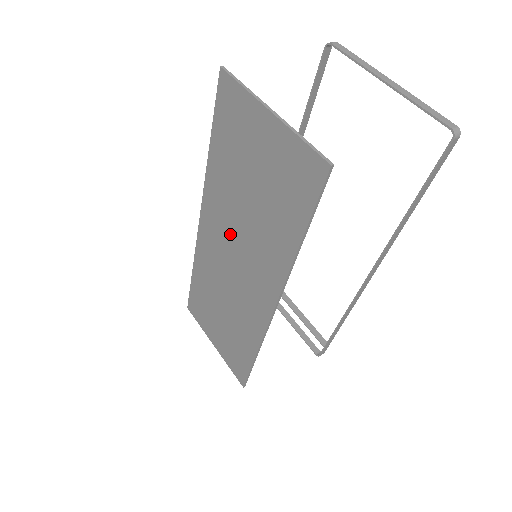
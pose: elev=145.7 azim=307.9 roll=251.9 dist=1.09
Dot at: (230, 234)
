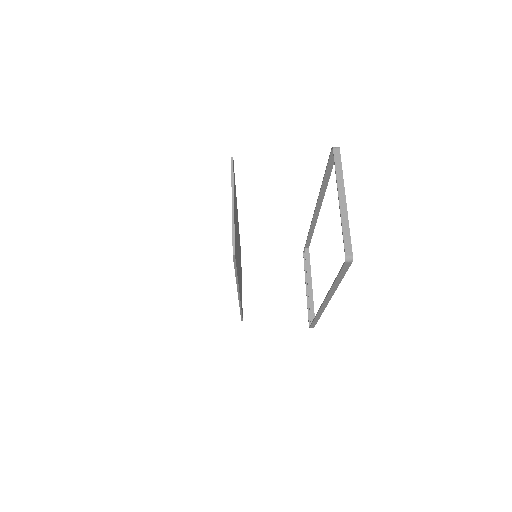
Dot at: occluded
